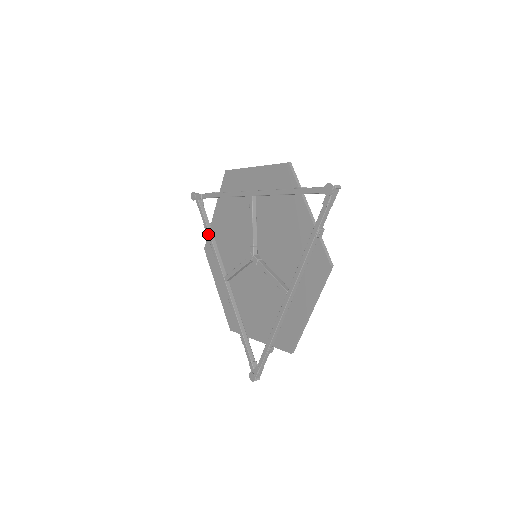
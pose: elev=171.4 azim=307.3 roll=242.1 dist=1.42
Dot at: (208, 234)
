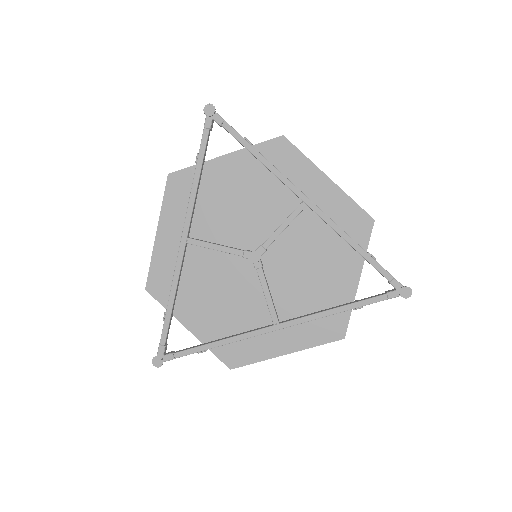
Dot at: (198, 172)
